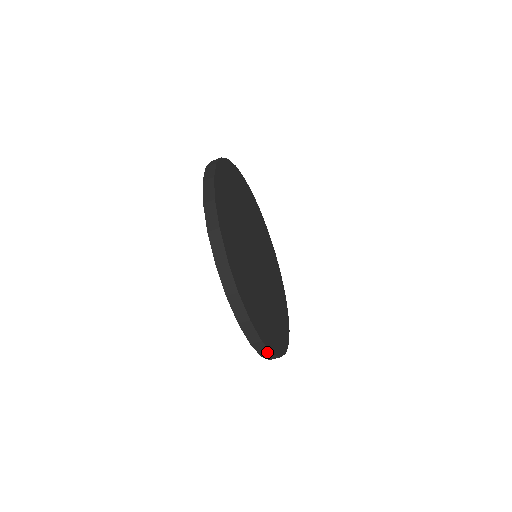
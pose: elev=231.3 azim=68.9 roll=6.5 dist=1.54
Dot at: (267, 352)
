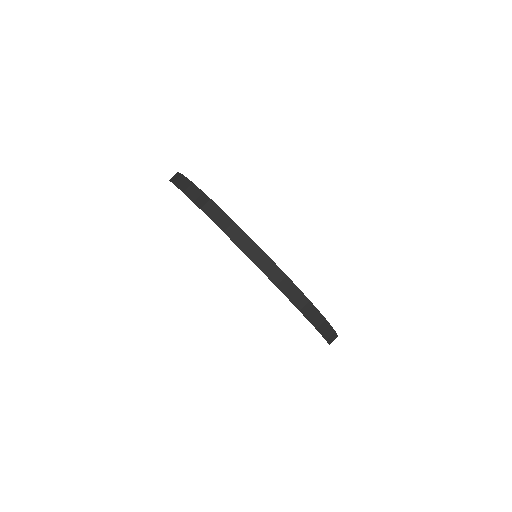
Dot at: (205, 199)
